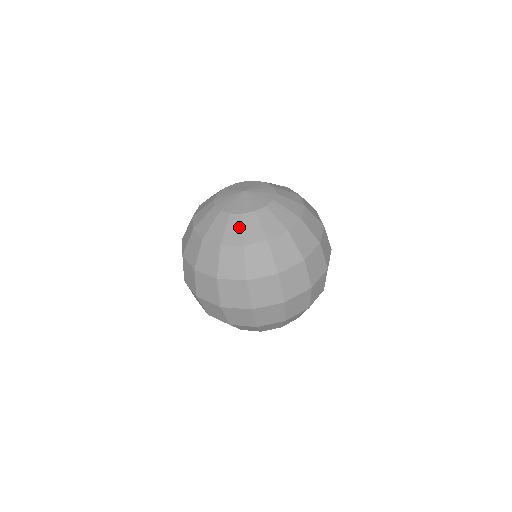
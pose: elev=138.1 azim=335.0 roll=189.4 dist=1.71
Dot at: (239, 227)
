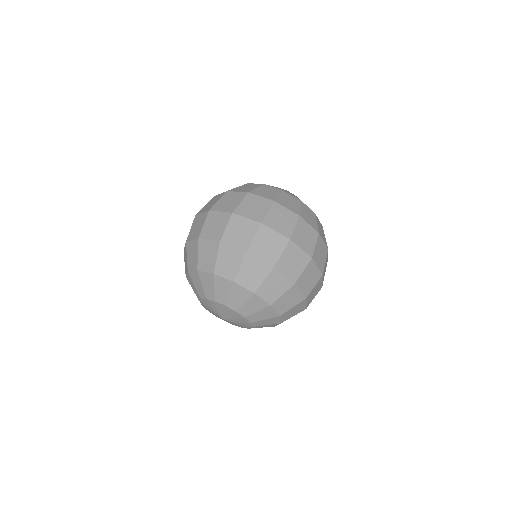
Dot at: occluded
